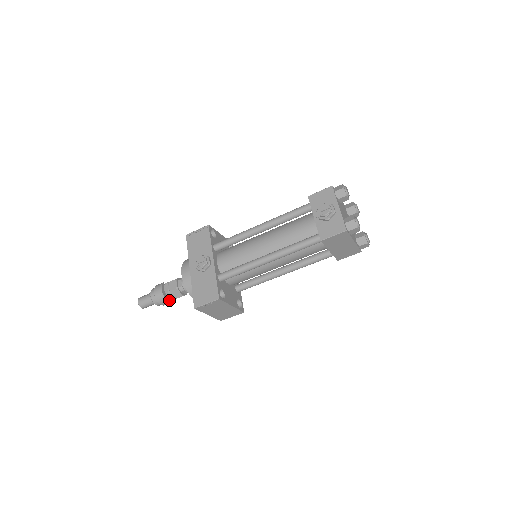
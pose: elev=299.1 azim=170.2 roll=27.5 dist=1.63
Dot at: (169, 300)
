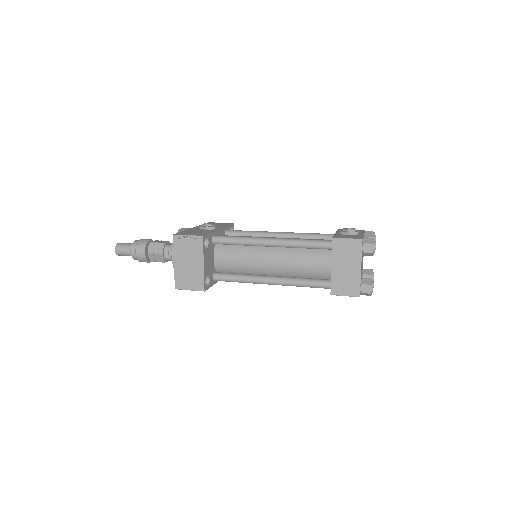
Dot at: (146, 253)
